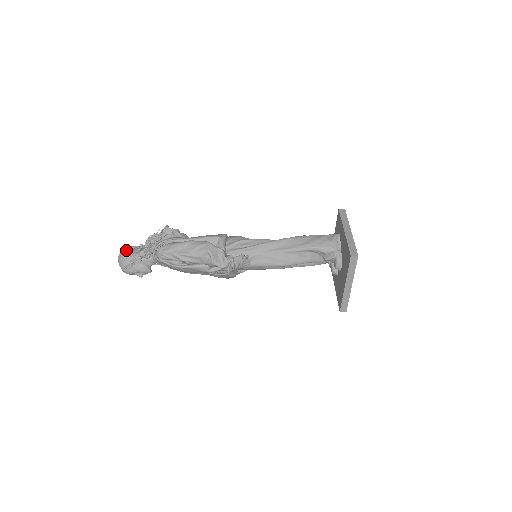
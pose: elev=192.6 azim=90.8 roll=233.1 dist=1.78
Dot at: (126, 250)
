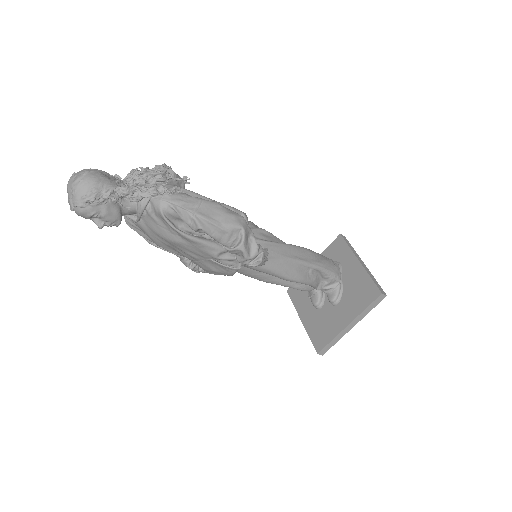
Dot at: (97, 173)
